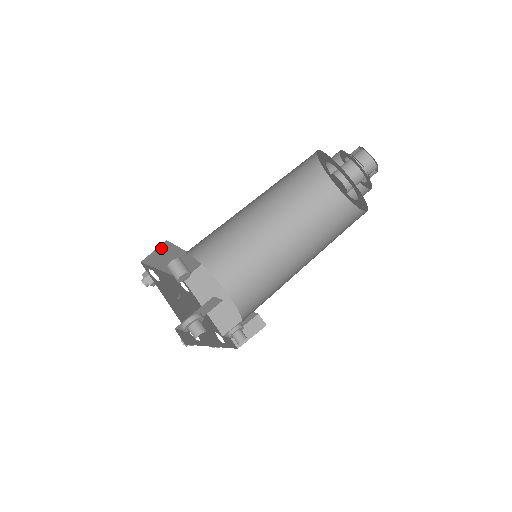
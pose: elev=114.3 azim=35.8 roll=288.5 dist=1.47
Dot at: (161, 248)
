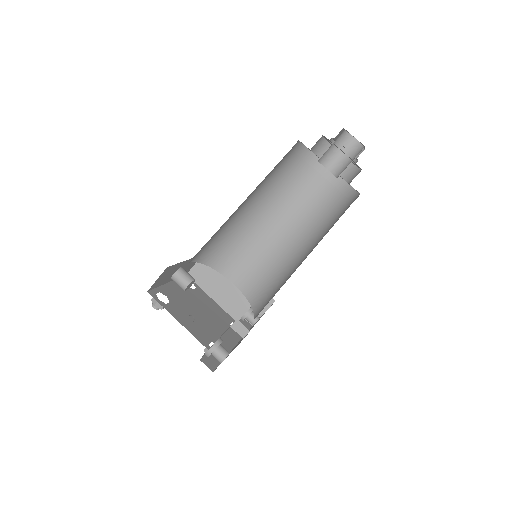
Dot at: (163, 273)
